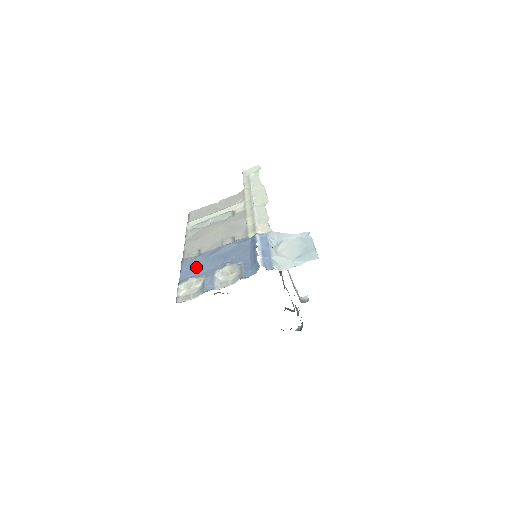
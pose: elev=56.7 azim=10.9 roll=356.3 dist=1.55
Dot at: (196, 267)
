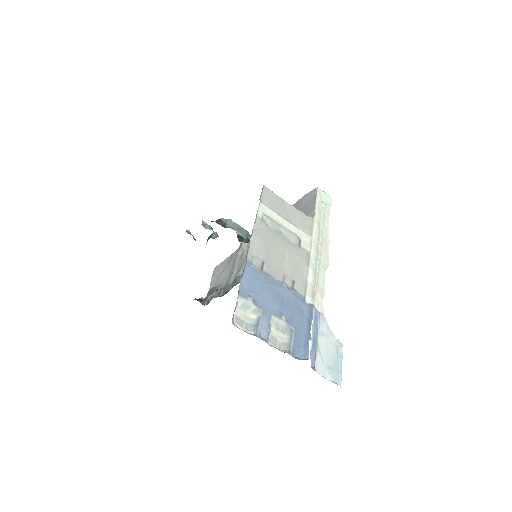
Dot at: (257, 287)
